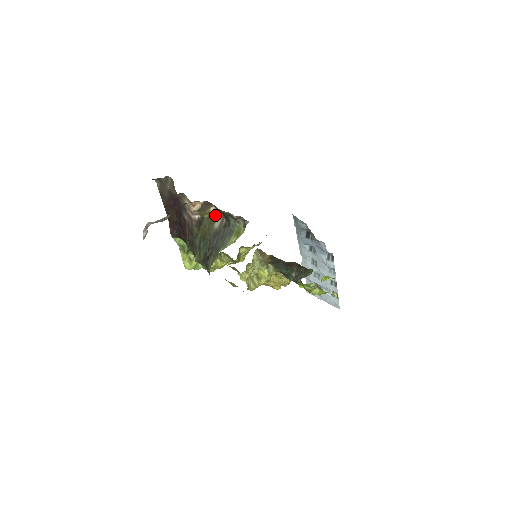
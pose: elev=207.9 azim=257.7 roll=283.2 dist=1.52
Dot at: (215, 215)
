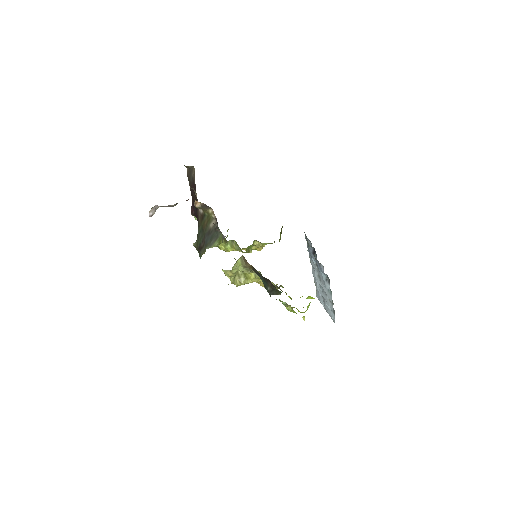
Dot at: (212, 216)
